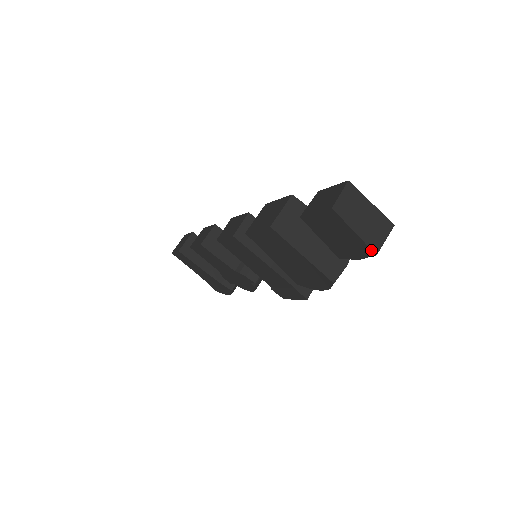
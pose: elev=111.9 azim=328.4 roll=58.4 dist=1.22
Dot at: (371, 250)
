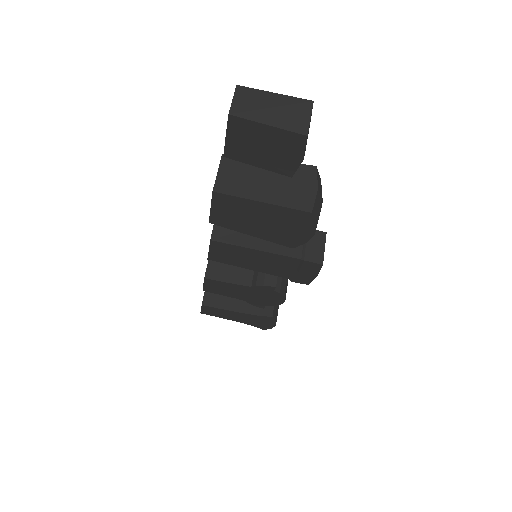
Dot at: (298, 134)
